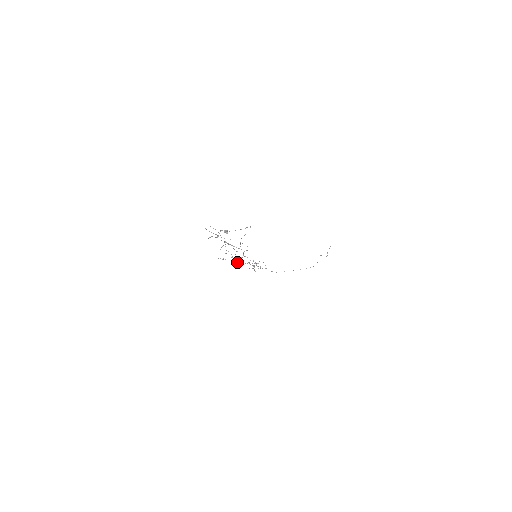
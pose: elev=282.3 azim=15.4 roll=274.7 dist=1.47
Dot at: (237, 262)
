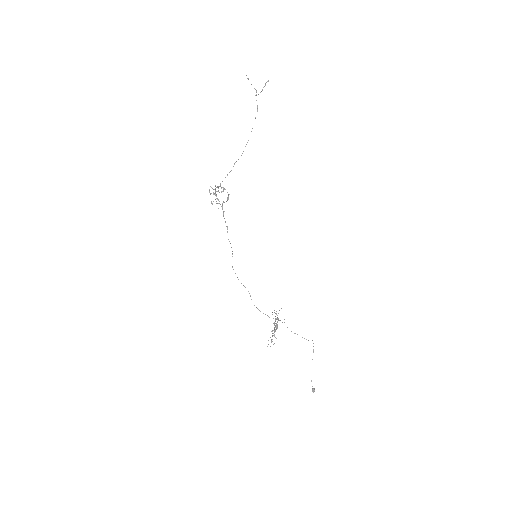
Dot at: occluded
